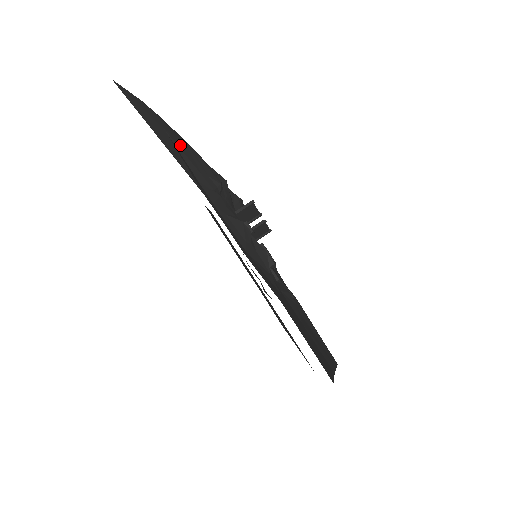
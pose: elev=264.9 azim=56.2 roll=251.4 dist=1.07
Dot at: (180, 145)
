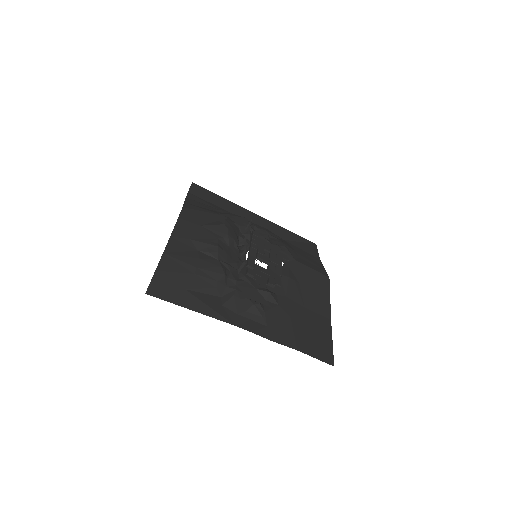
Dot at: (196, 285)
